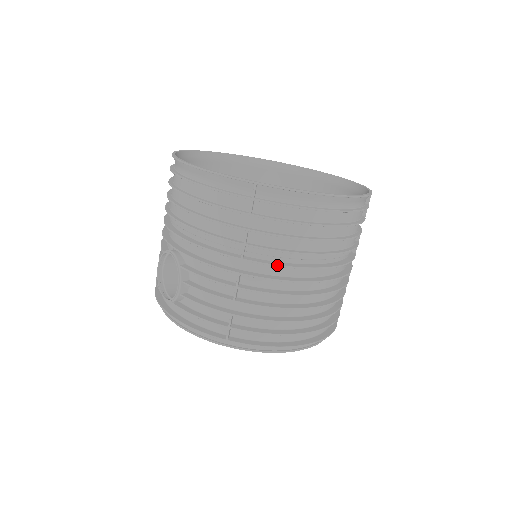
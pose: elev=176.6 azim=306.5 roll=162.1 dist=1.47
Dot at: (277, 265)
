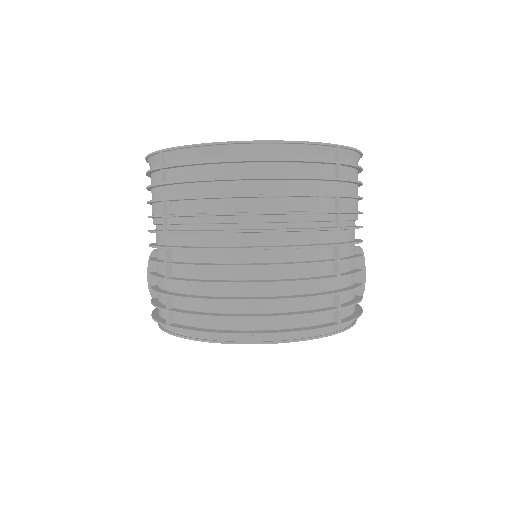
Dot at: (188, 231)
